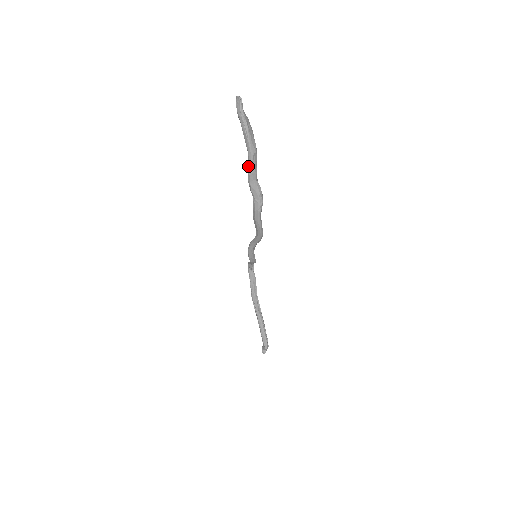
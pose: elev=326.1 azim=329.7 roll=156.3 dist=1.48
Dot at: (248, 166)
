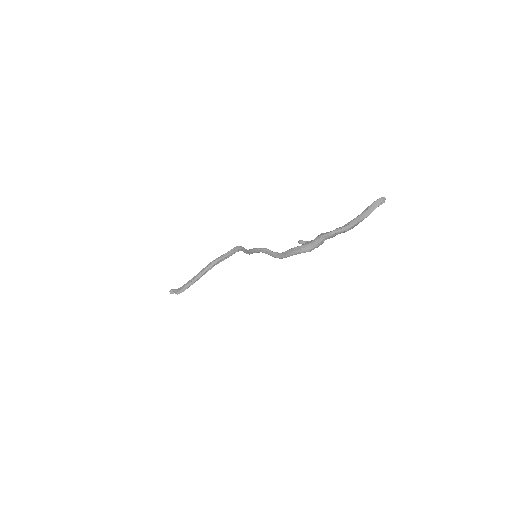
Dot at: (335, 230)
